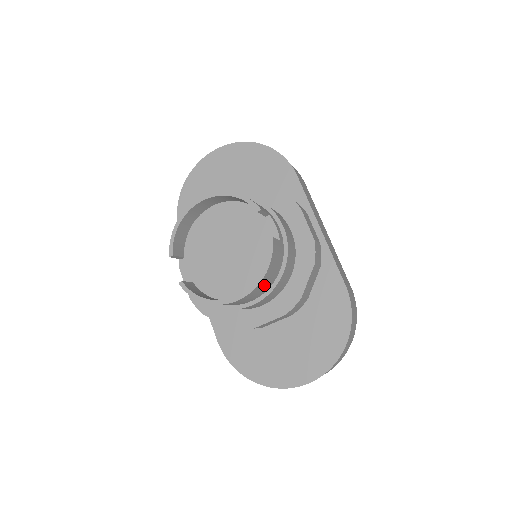
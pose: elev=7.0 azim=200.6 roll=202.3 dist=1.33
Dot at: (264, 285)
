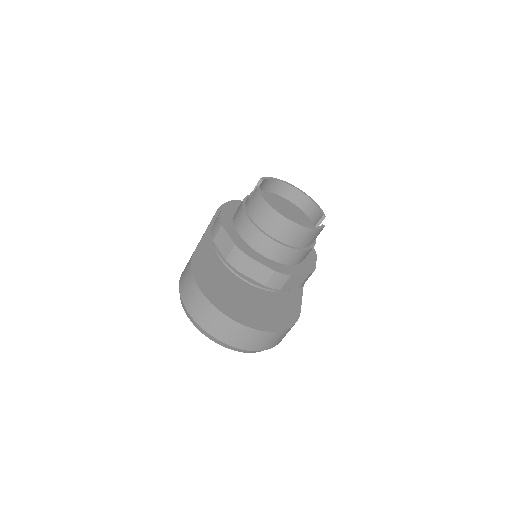
Dot at: (299, 236)
